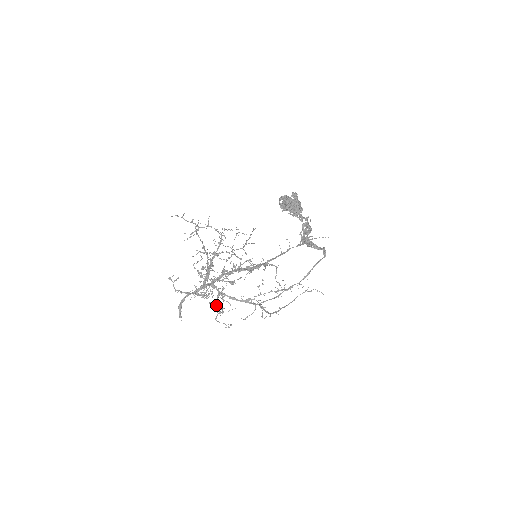
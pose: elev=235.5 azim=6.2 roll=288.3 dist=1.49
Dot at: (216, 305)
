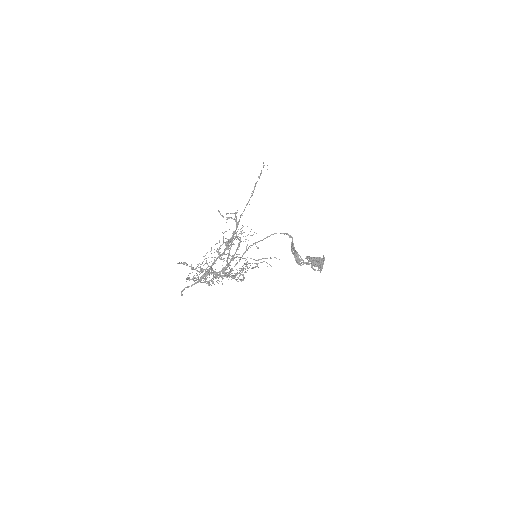
Dot at: (206, 279)
